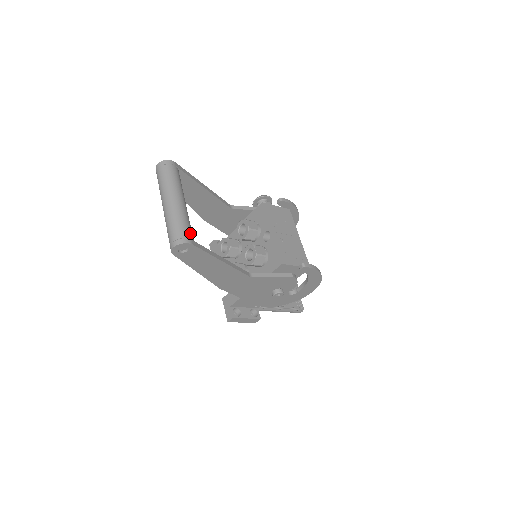
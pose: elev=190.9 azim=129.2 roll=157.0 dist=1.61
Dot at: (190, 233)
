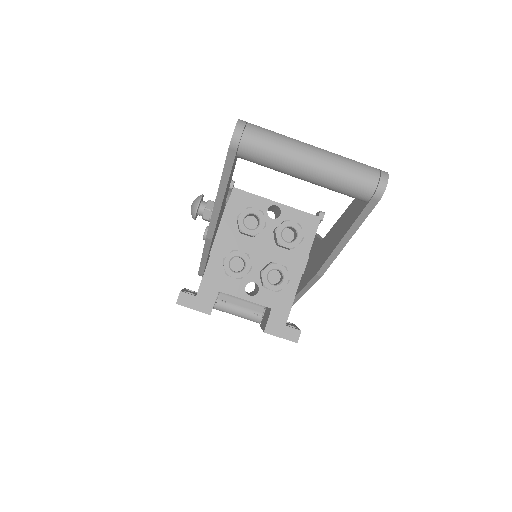
Dot at: occluded
